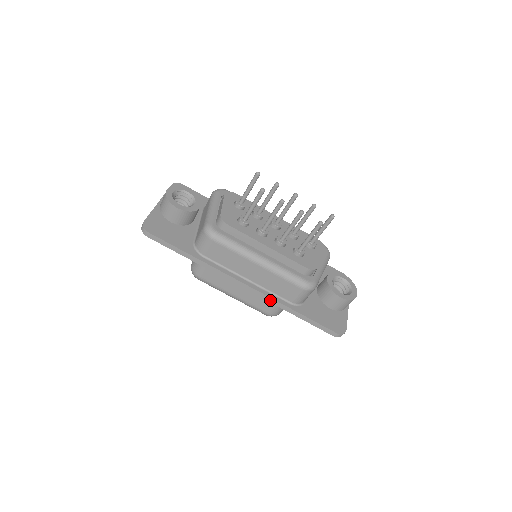
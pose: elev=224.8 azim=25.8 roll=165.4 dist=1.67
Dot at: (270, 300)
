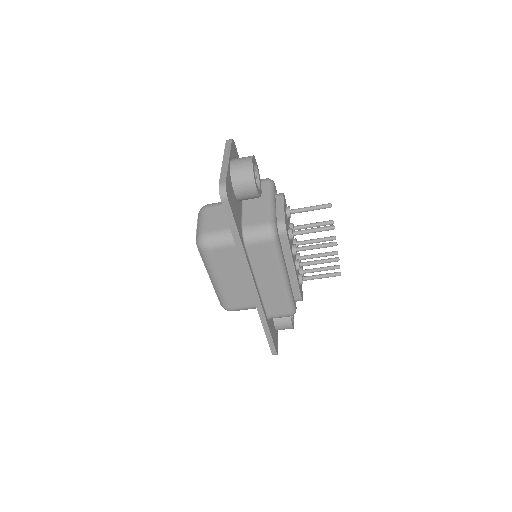
Dot at: (260, 309)
